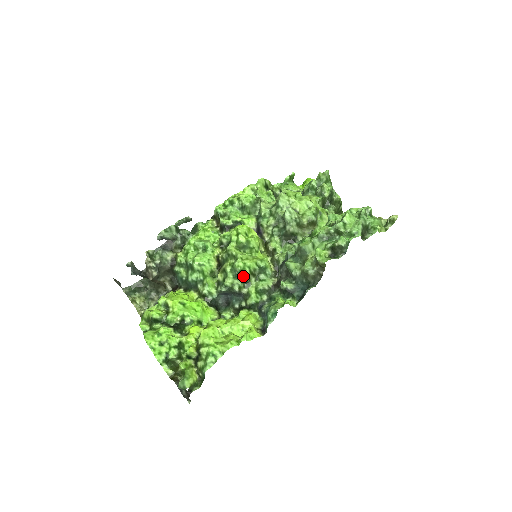
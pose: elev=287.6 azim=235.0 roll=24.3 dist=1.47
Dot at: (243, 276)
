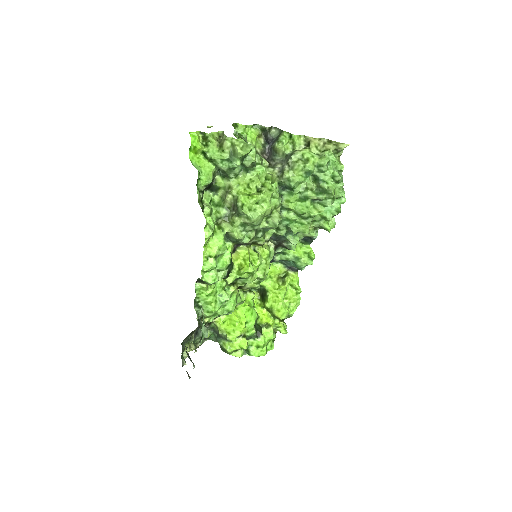
Dot at: occluded
